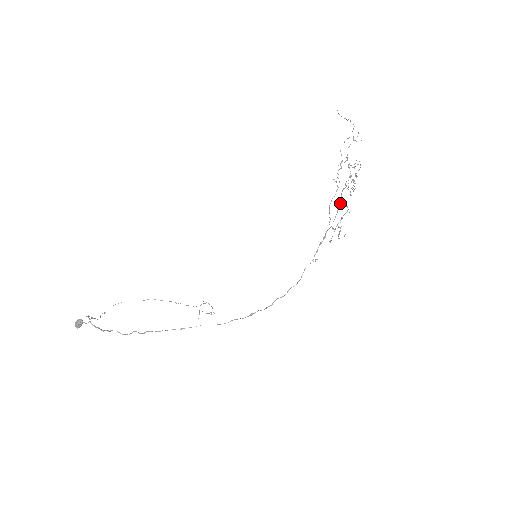
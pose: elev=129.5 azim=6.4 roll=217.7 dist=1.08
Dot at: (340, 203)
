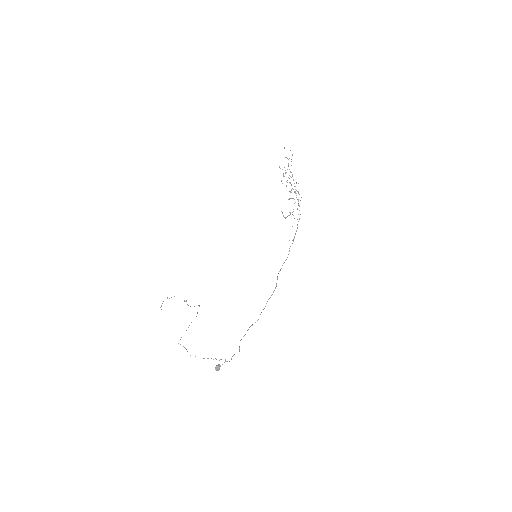
Dot at: (298, 203)
